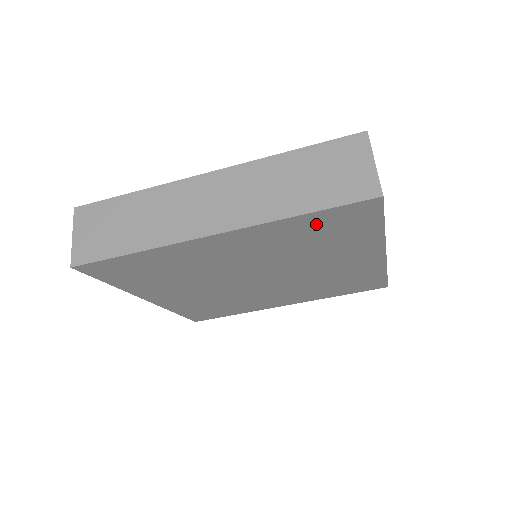
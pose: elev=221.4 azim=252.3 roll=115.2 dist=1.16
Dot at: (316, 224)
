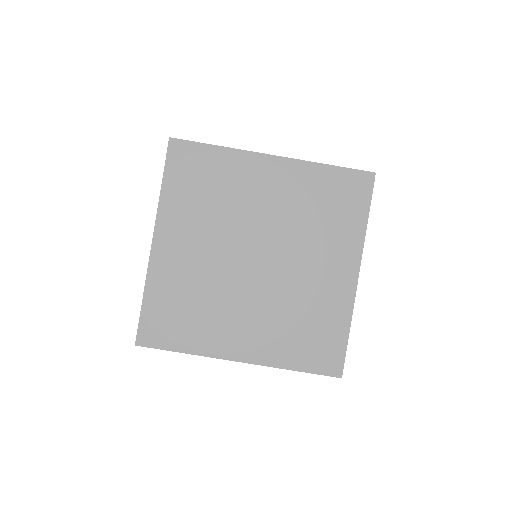
Dot at: (332, 184)
